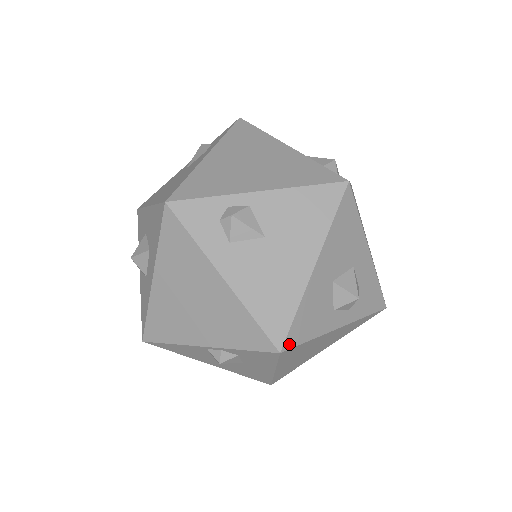
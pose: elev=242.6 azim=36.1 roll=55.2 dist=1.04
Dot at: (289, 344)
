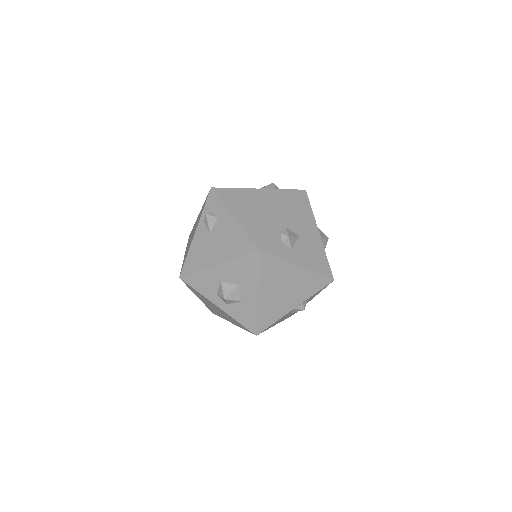
Dot at: (332, 275)
